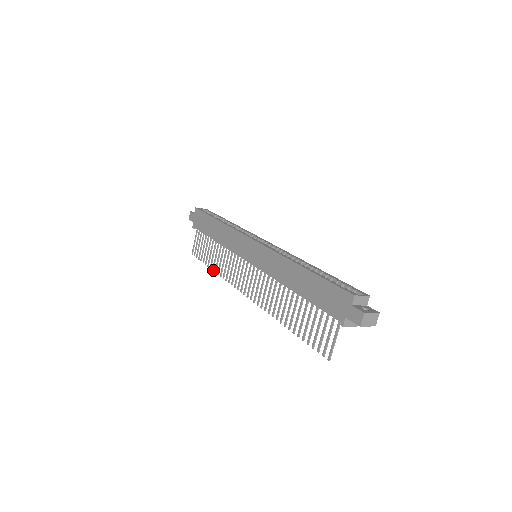
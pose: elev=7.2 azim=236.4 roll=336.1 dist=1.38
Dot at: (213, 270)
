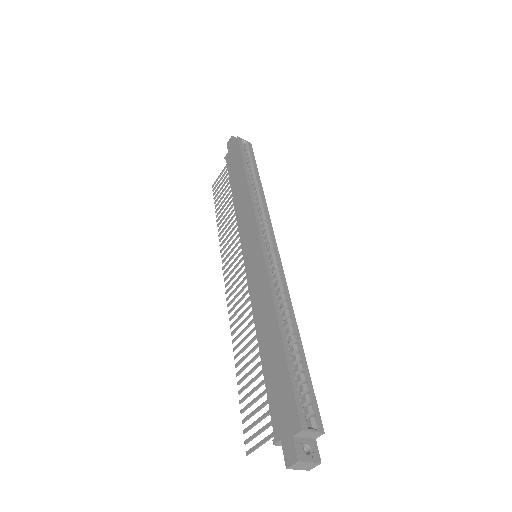
Dot at: (218, 226)
